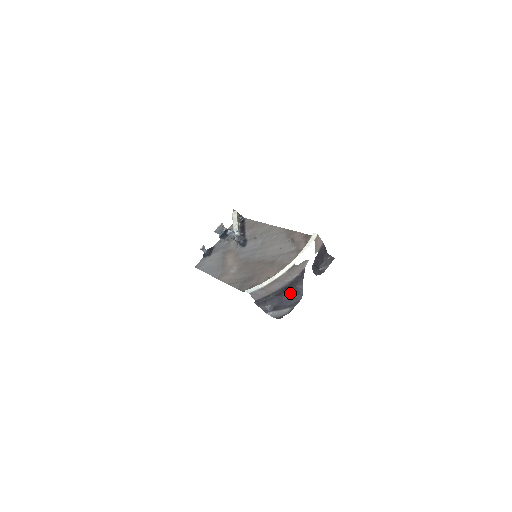
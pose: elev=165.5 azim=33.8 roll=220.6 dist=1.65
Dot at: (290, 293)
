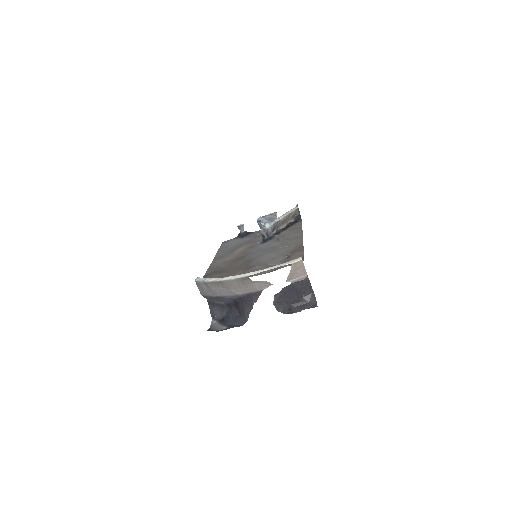
Dot at: (239, 311)
